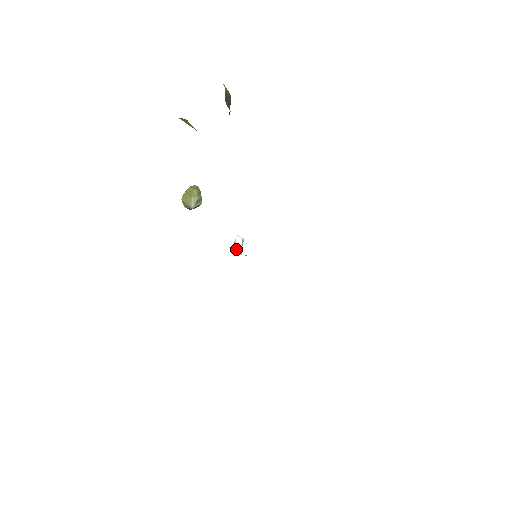
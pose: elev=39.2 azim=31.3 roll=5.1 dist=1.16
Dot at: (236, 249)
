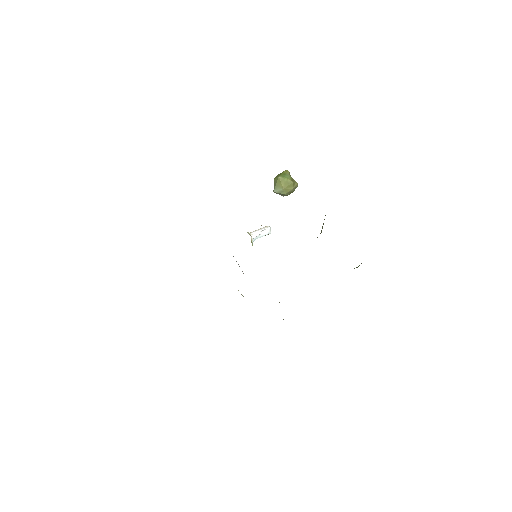
Dot at: (256, 236)
